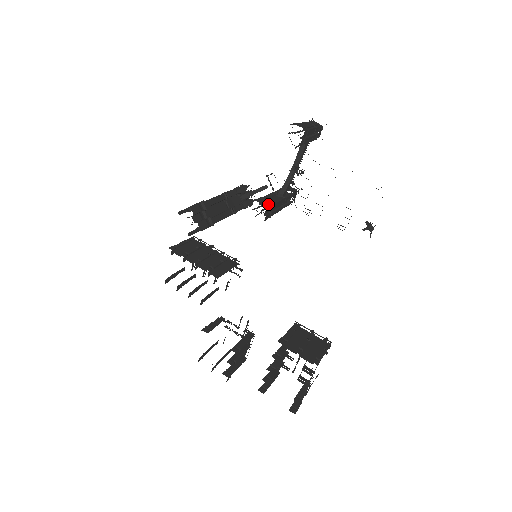
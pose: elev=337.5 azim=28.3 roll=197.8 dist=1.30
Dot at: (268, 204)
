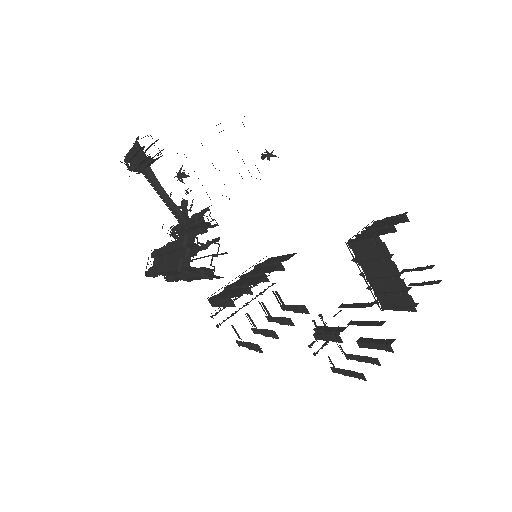
Dot at: (208, 207)
